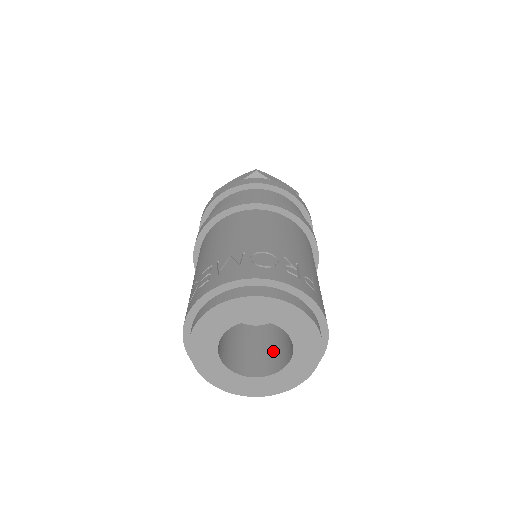
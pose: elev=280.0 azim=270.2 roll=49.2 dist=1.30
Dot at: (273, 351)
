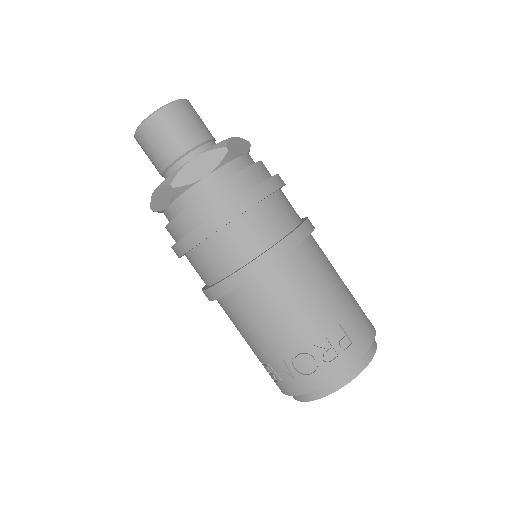
Dot at: occluded
